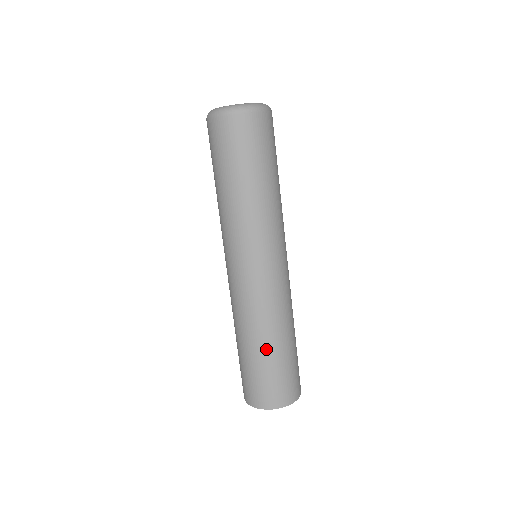
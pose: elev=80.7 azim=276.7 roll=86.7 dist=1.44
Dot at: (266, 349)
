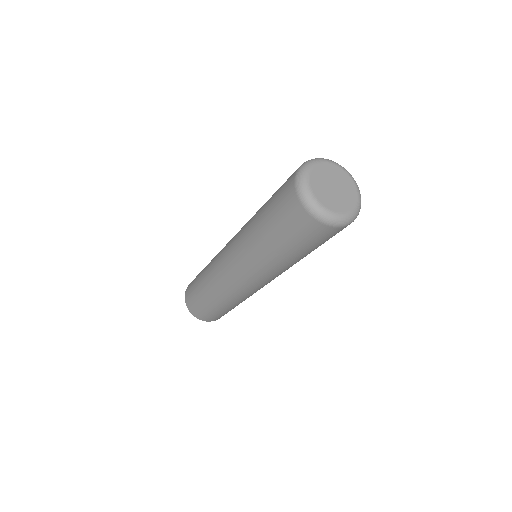
Dot at: (223, 307)
